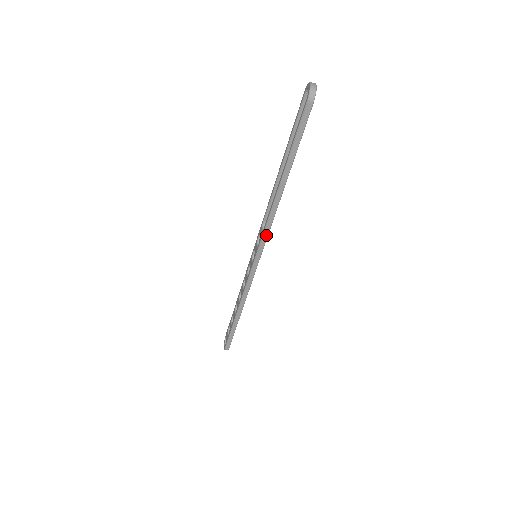
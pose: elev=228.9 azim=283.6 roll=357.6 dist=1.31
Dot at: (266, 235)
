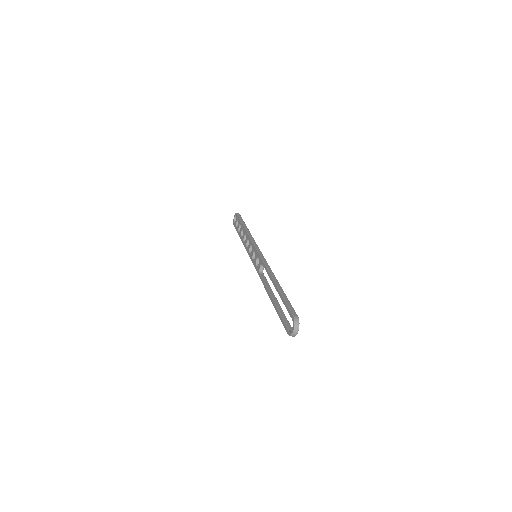
Dot at: occluded
